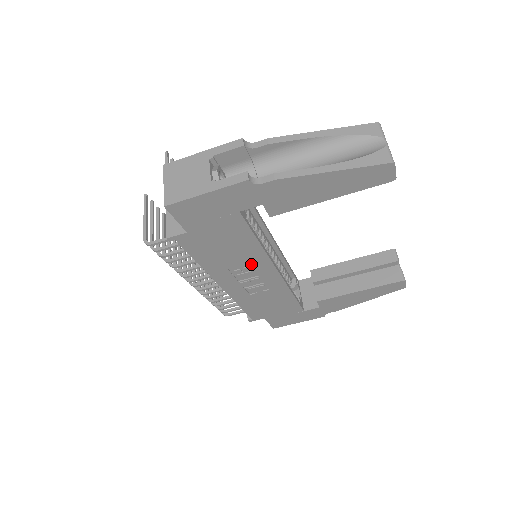
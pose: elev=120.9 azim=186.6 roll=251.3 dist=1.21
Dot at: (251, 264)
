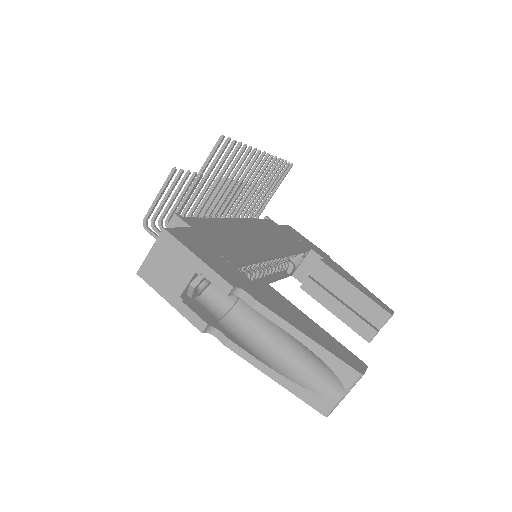
Dot at: occluded
